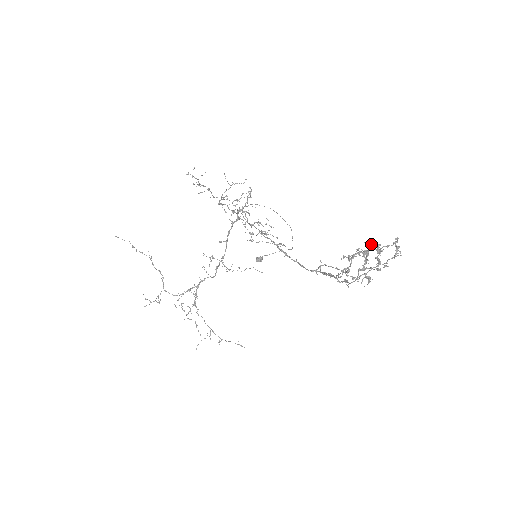
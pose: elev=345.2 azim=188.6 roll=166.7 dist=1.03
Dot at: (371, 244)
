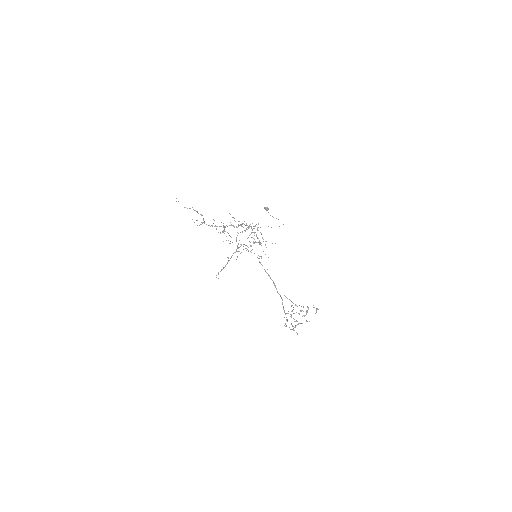
Dot at: (298, 324)
